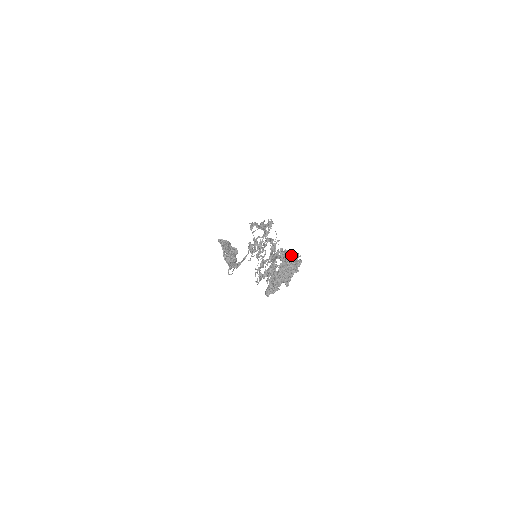
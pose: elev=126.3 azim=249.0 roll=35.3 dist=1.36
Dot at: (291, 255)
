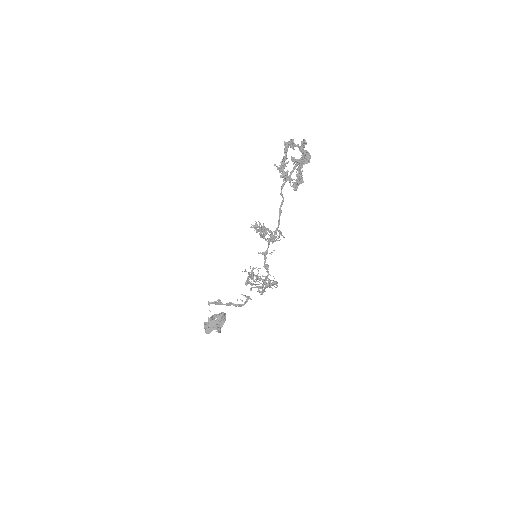
Dot at: occluded
